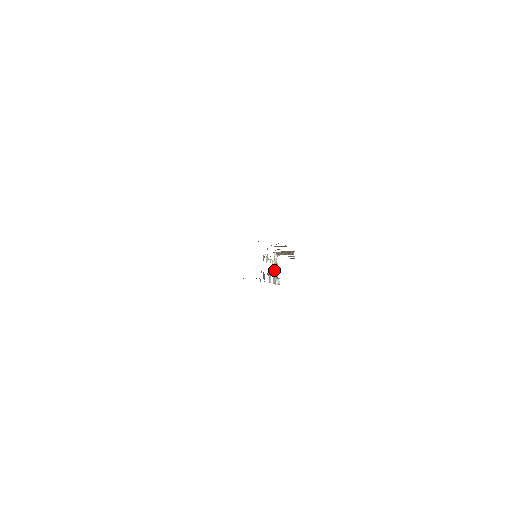
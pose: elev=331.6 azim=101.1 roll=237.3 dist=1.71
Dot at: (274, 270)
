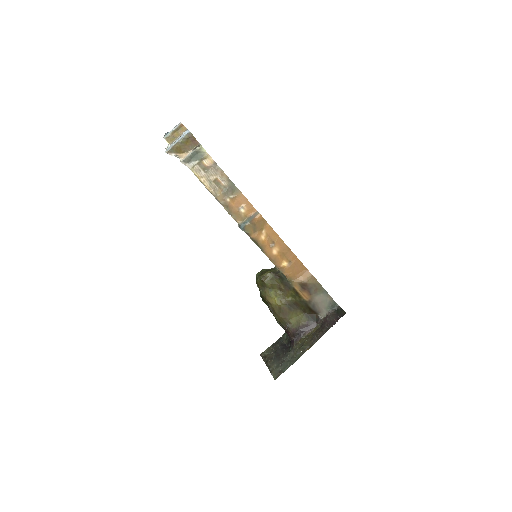
Dot at: occluded
